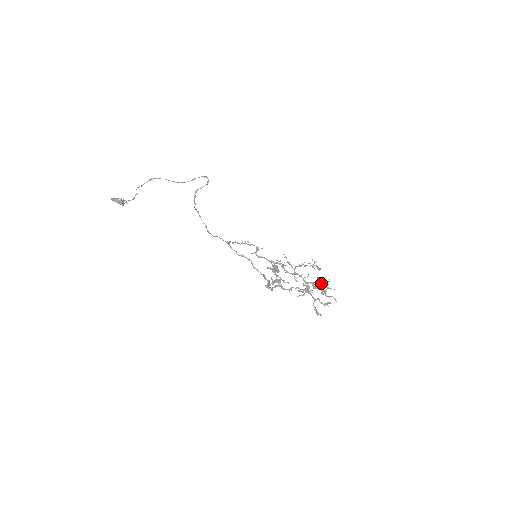
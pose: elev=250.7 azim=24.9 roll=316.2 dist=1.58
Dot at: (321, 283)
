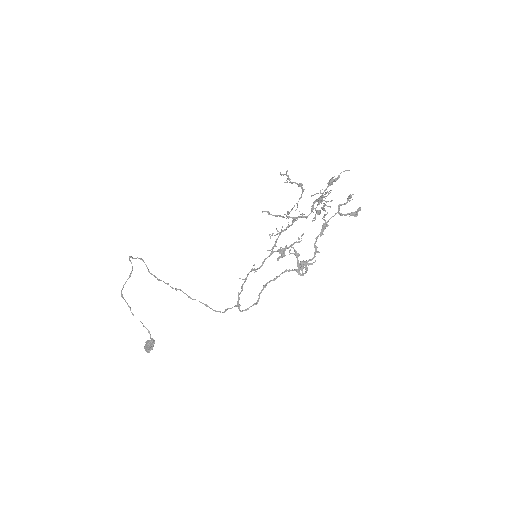
Dot at: (322, 201)
